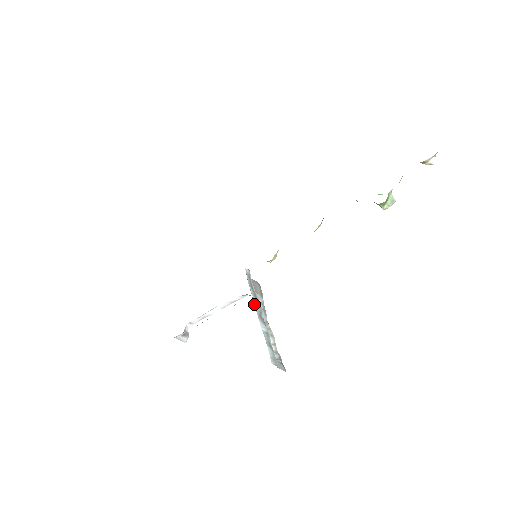
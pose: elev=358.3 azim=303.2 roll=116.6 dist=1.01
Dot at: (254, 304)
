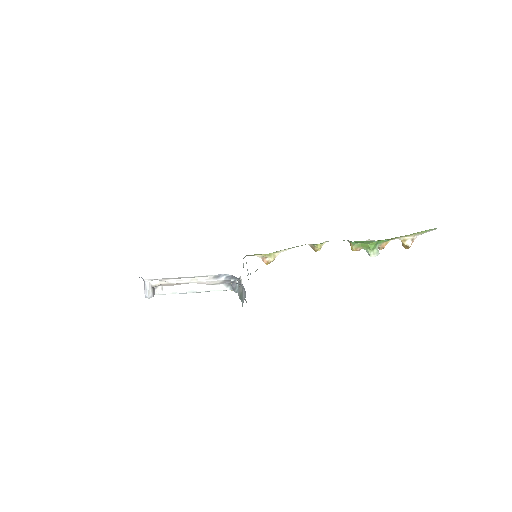
Dot at: (246, 263)
